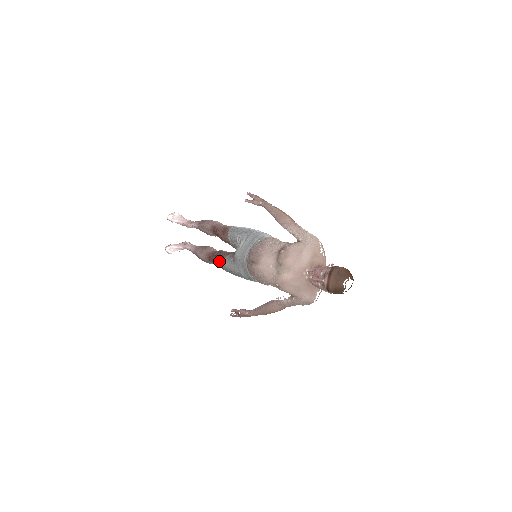
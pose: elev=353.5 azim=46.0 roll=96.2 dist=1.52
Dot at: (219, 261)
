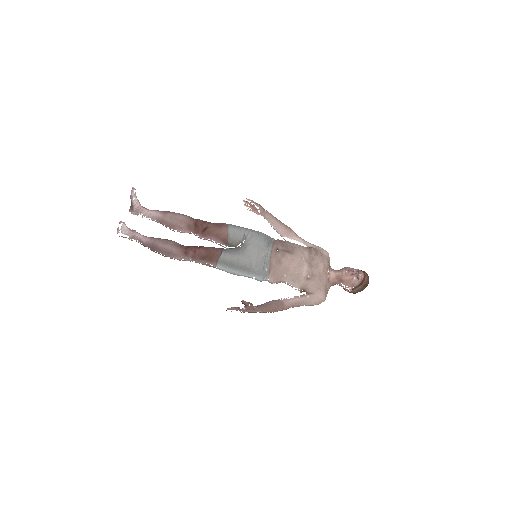
Dot at: (212, 252)
